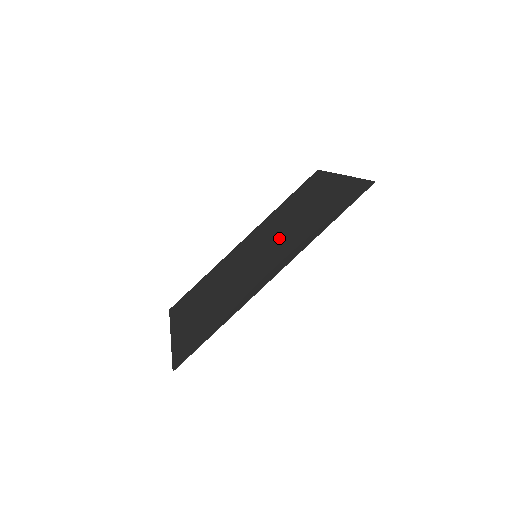
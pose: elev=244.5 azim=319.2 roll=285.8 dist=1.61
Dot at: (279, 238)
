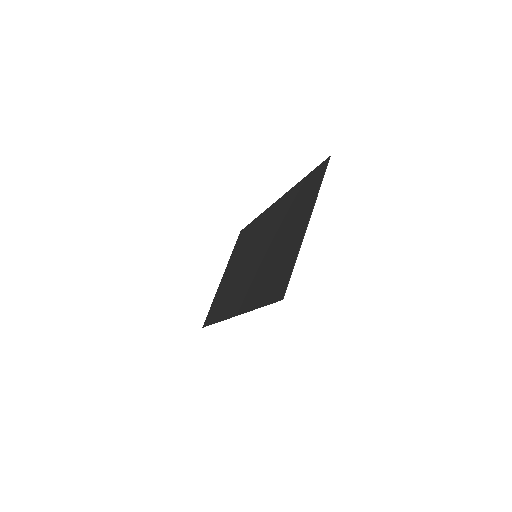
Dot at: (262, 258)
